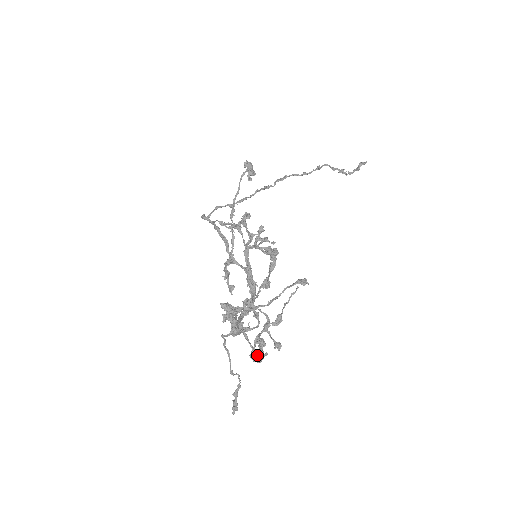
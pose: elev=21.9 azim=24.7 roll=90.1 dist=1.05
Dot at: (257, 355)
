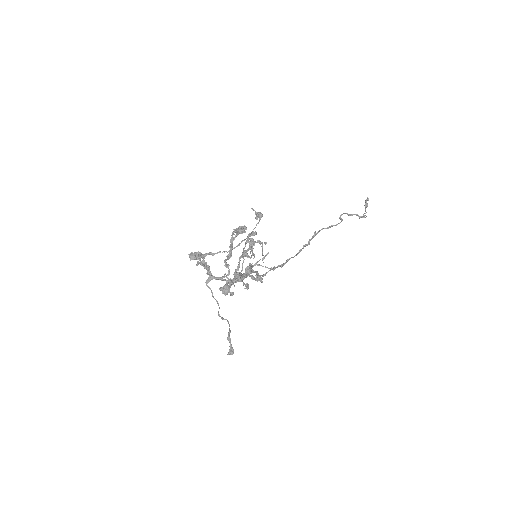
Dot at: (210, 273)
